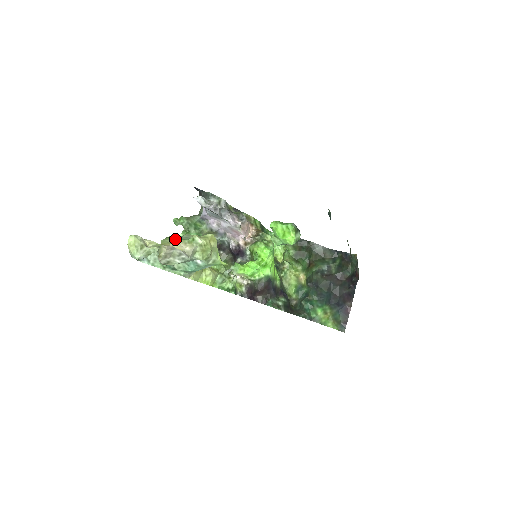
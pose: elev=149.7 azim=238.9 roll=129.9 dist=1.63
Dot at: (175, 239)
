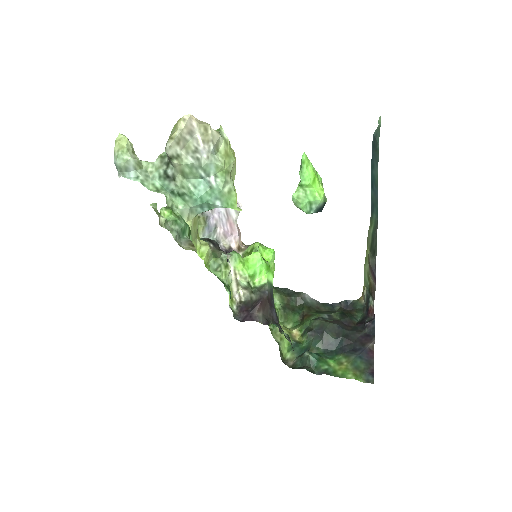
Dot at: occluded
